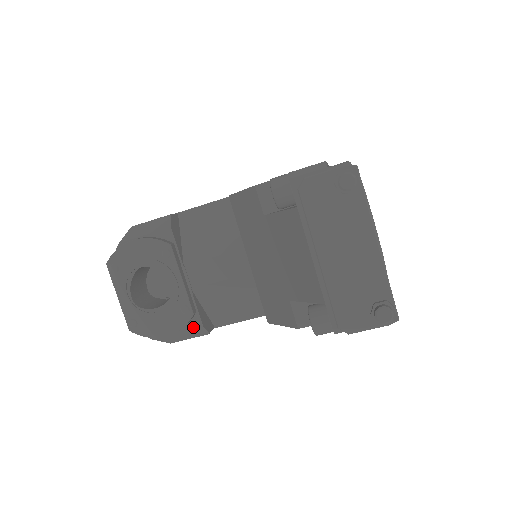
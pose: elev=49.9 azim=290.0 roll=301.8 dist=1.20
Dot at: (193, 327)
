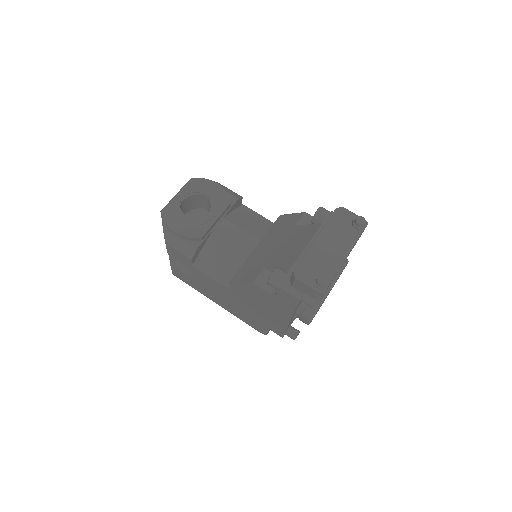
Dot at: (191, 245)
